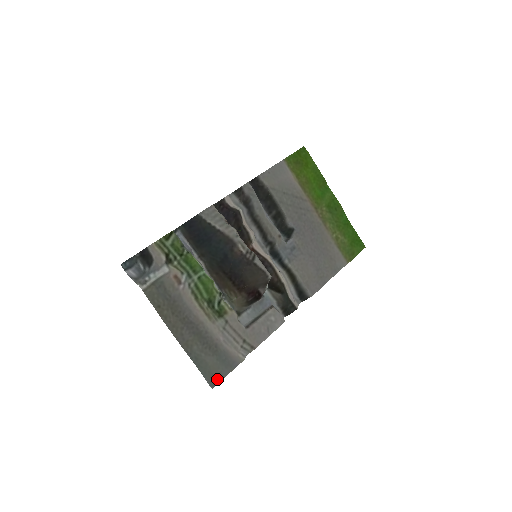
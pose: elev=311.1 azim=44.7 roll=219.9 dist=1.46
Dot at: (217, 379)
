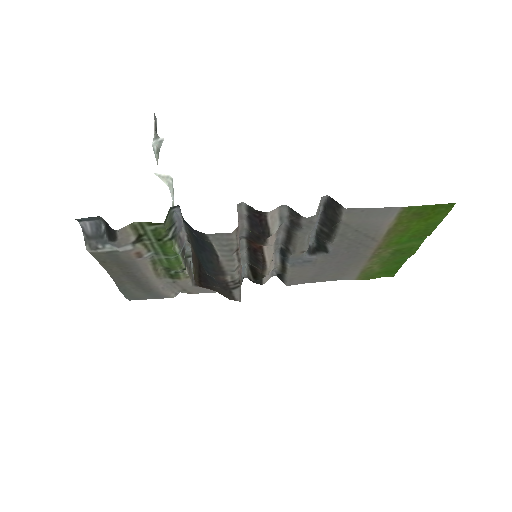
Dot at: (138, 298)
